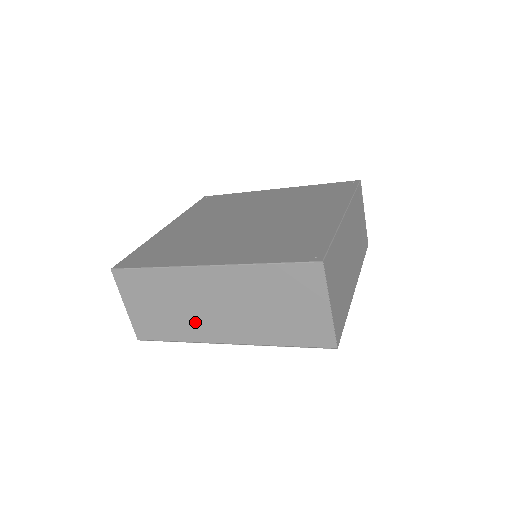
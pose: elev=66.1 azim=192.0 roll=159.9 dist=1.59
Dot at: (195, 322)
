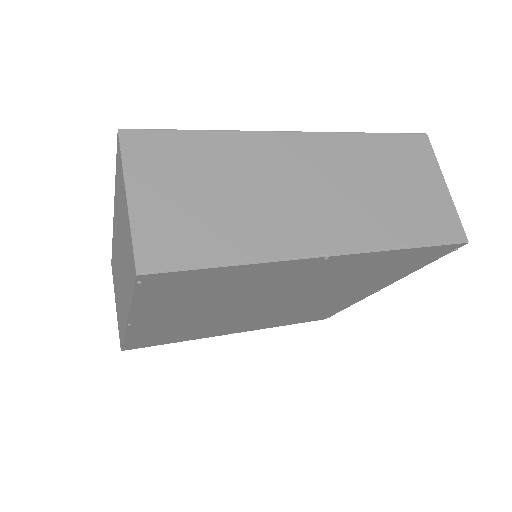
Dot at: (272, 220)
